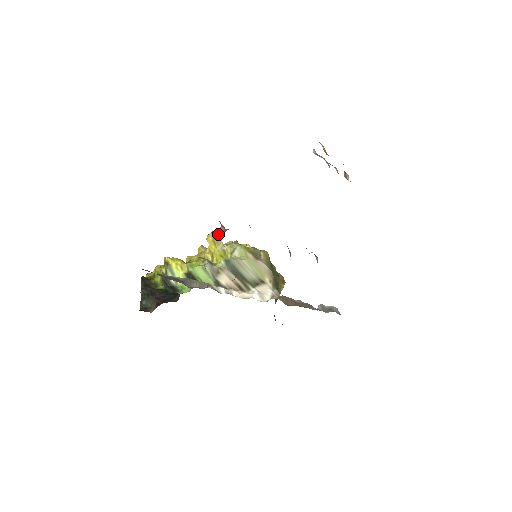
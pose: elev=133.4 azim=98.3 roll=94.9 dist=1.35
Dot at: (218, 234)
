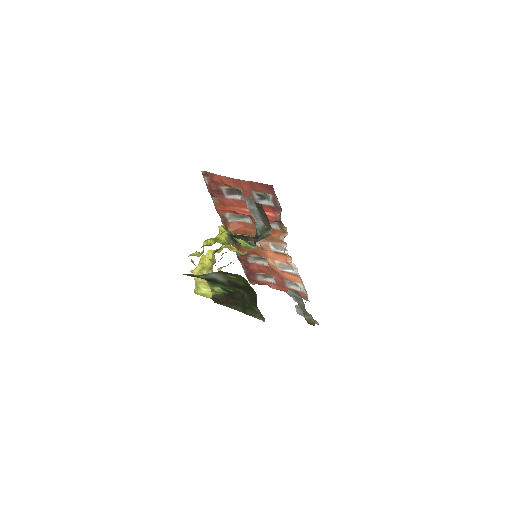
Dot at: occluded
